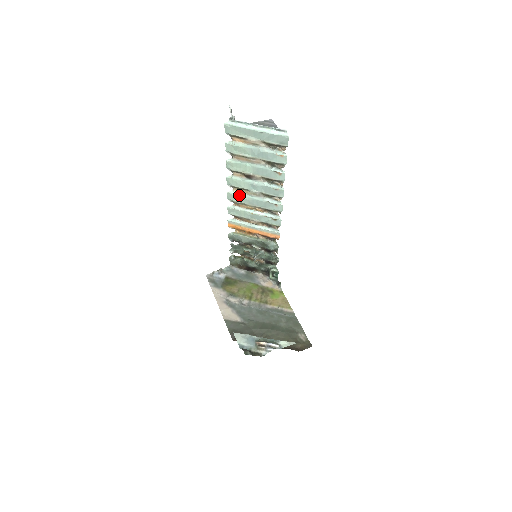
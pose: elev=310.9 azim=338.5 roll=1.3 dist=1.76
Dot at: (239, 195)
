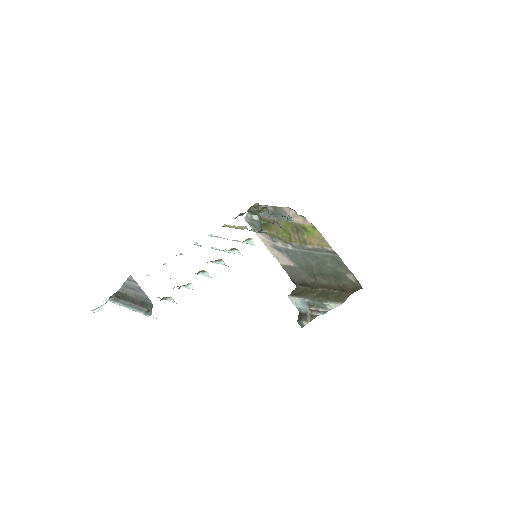
Dot at: occluded
